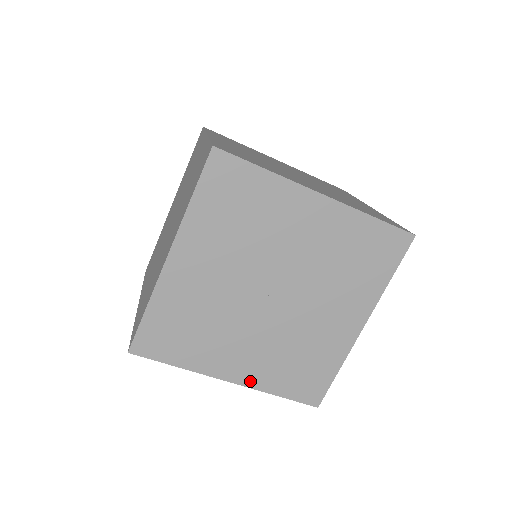
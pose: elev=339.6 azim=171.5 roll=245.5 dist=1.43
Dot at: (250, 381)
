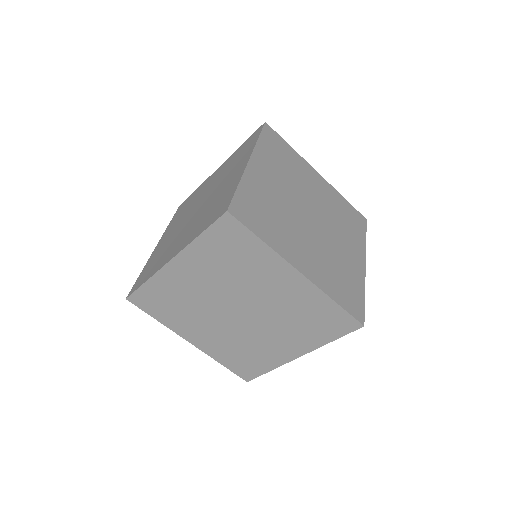
Dot at: (314, 279)
